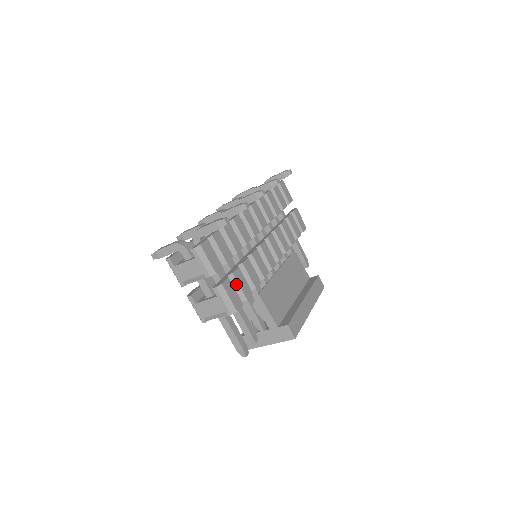
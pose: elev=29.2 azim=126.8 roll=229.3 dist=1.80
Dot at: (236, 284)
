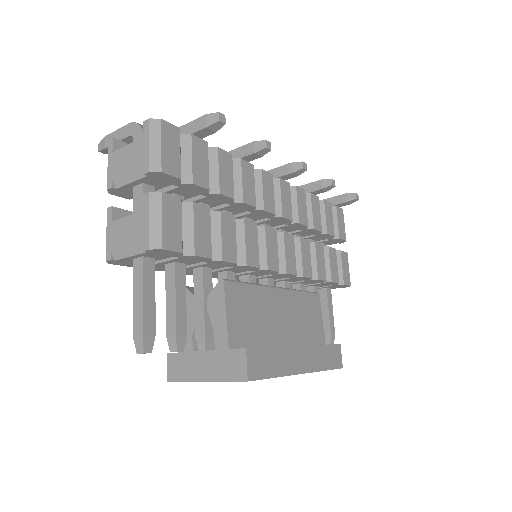
Dot at: (190, 222)
